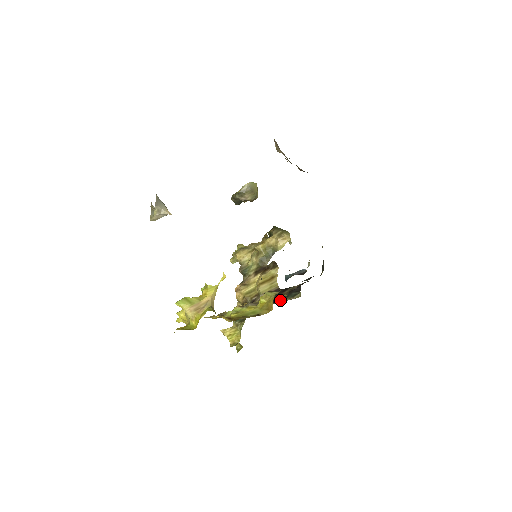
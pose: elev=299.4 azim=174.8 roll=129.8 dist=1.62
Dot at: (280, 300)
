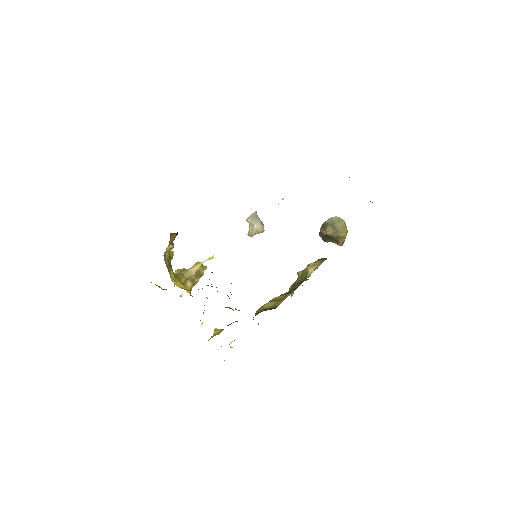
Dot at: occluded
